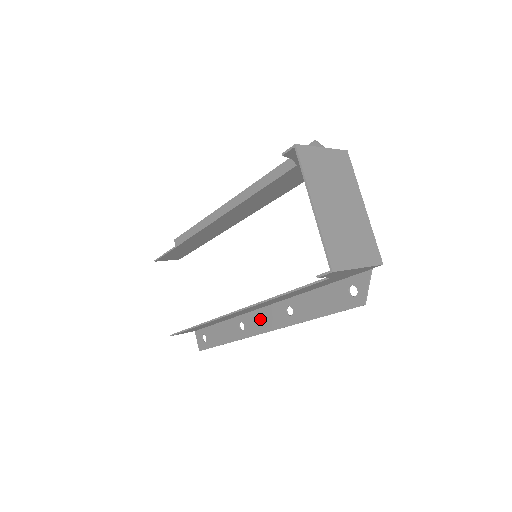
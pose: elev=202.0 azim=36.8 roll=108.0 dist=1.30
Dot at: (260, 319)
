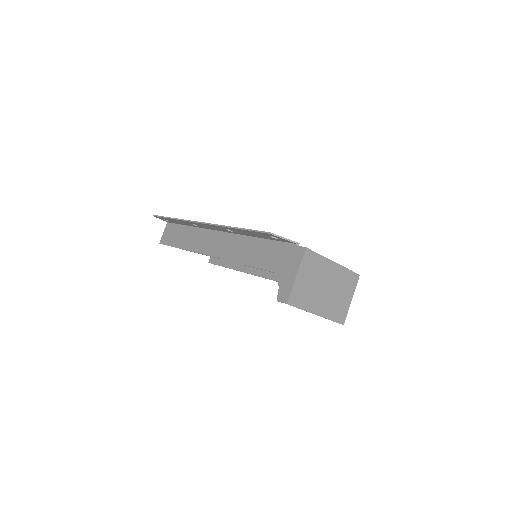
Dot at: occluded
